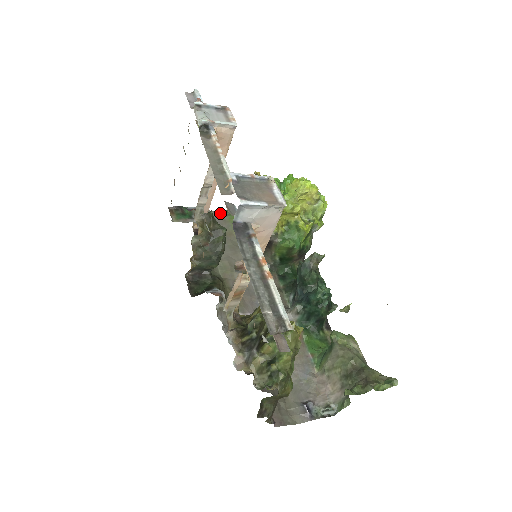
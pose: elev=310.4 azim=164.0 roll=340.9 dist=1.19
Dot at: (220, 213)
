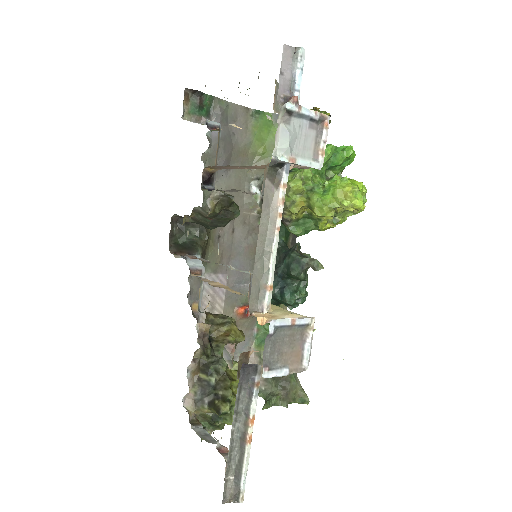
Dot at: (246, 112)
